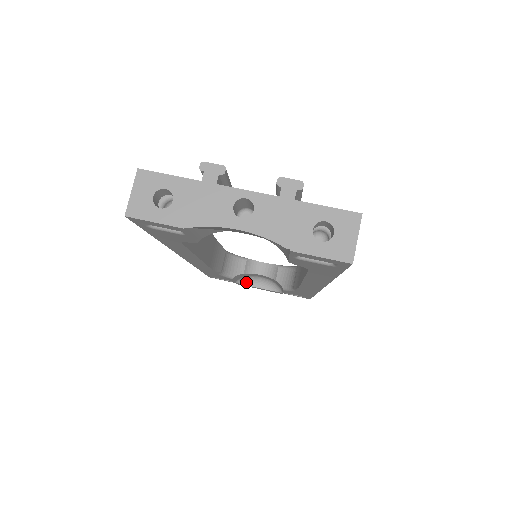
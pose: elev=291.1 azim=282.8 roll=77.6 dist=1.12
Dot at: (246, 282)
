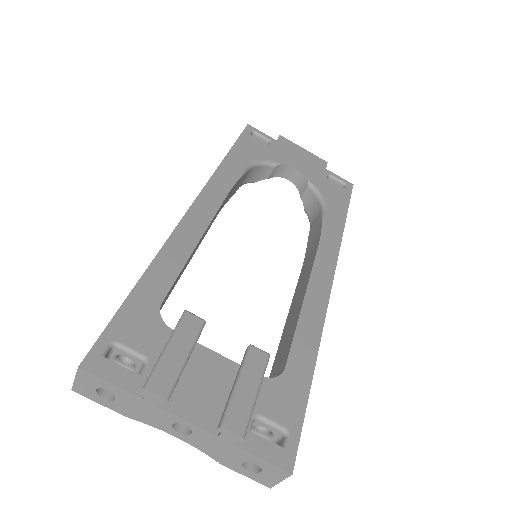
Dot at: occluded
